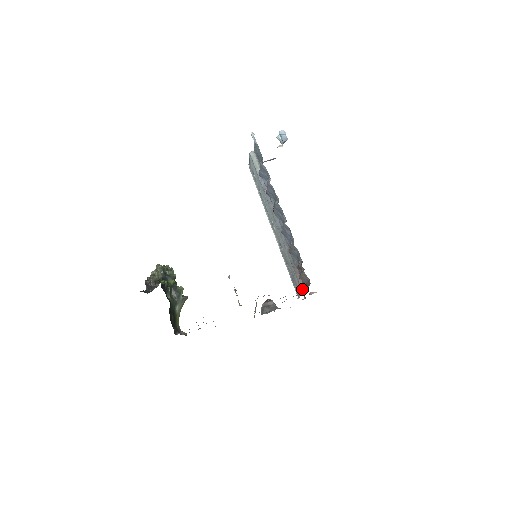
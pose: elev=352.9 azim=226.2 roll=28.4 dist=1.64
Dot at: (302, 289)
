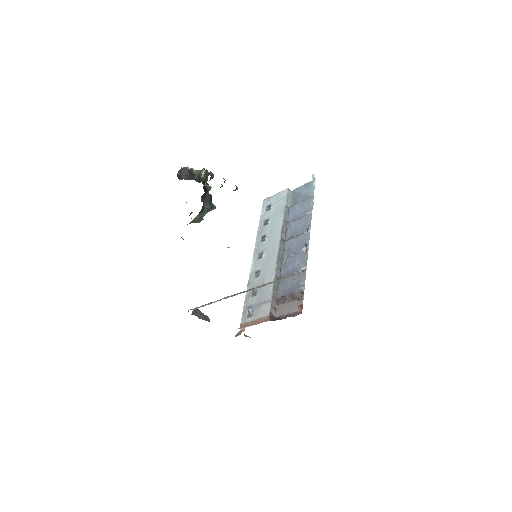
Dot at: (271, 318)
